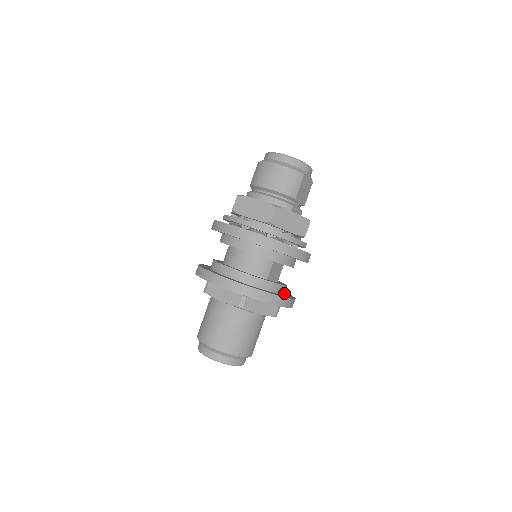
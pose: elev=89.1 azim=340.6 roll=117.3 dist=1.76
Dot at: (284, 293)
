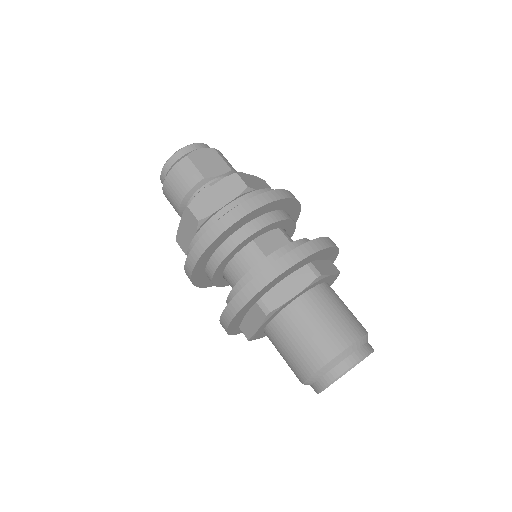
Dot at: occluded
